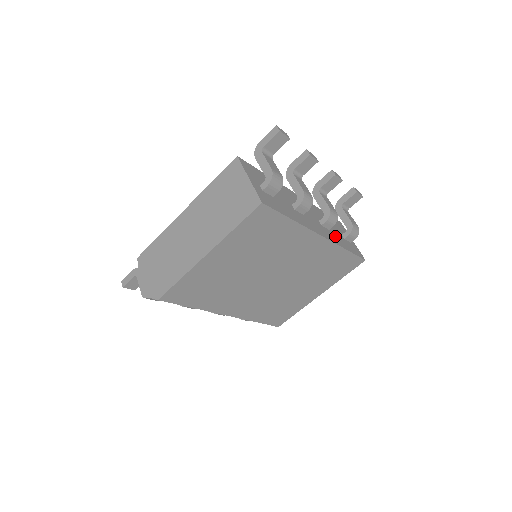
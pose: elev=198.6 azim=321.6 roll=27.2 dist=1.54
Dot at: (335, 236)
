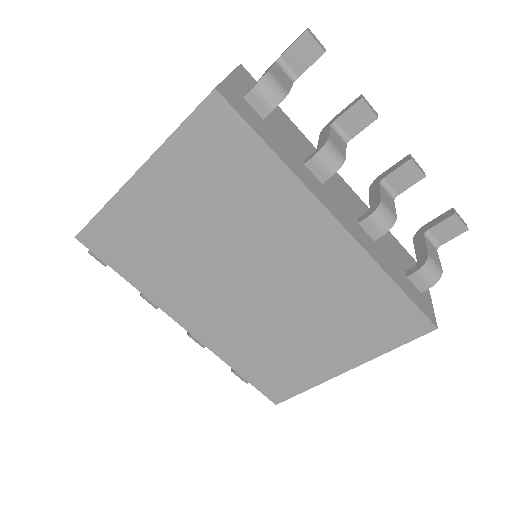
Dot at: (382, 254)
